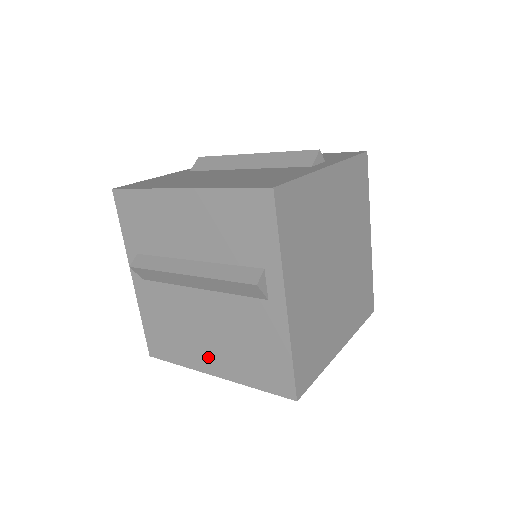
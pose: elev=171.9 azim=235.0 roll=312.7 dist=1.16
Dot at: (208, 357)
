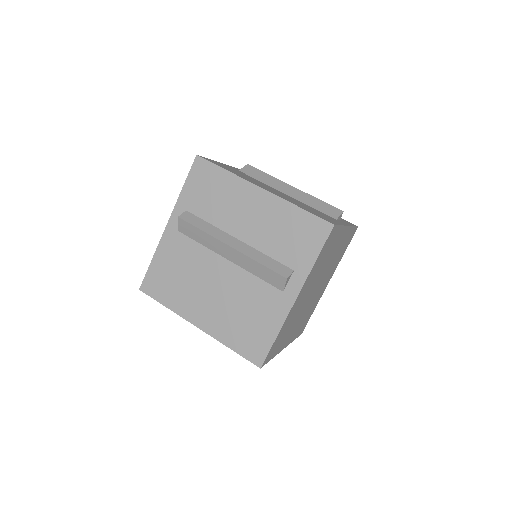
Dot at: occluded
